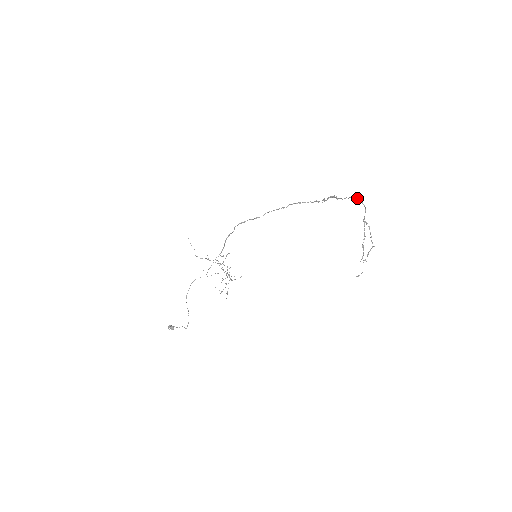
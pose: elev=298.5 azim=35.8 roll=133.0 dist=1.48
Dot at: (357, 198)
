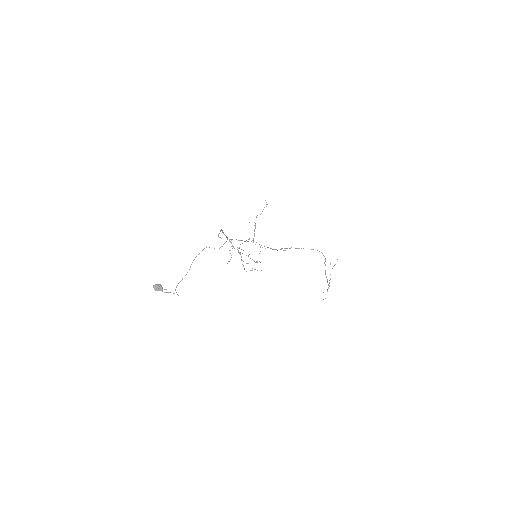
Dot at: (319, 251)
